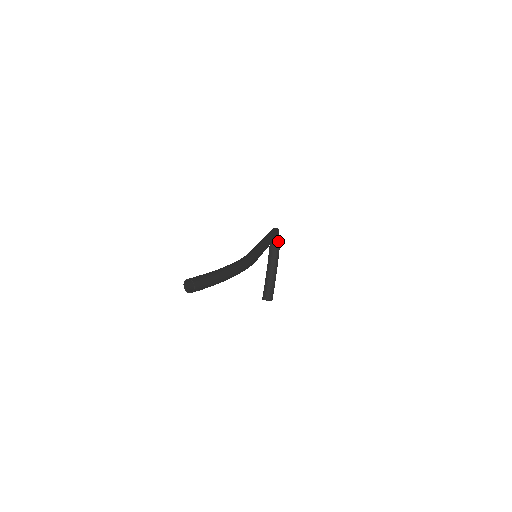
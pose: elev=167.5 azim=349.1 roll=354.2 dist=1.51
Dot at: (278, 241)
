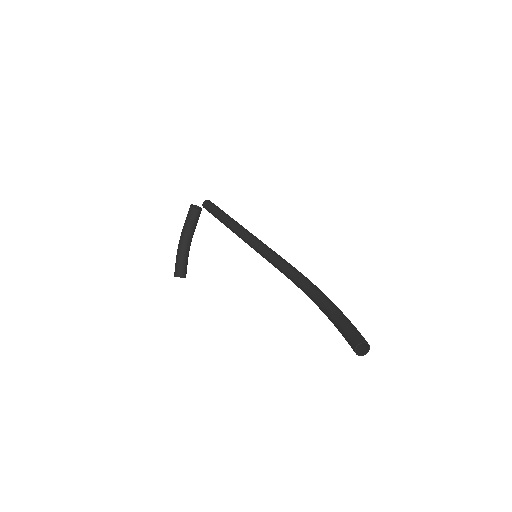
Dot at: occluded
